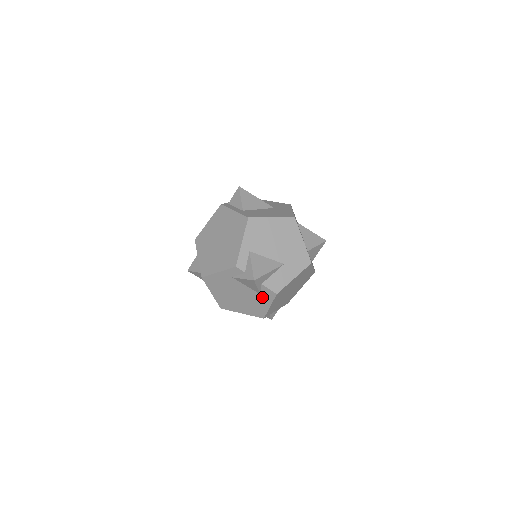
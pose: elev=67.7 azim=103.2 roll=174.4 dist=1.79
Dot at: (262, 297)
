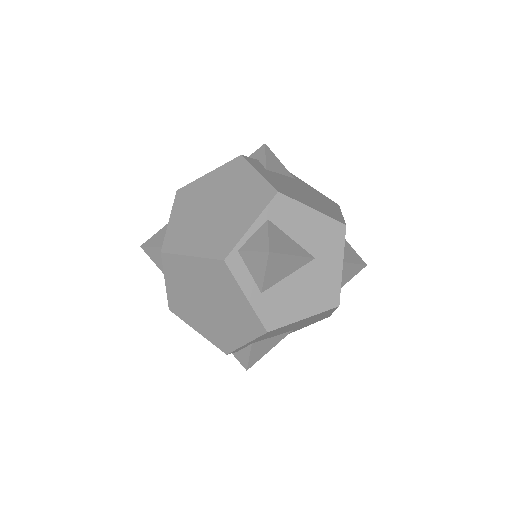
Dot at: occluded
